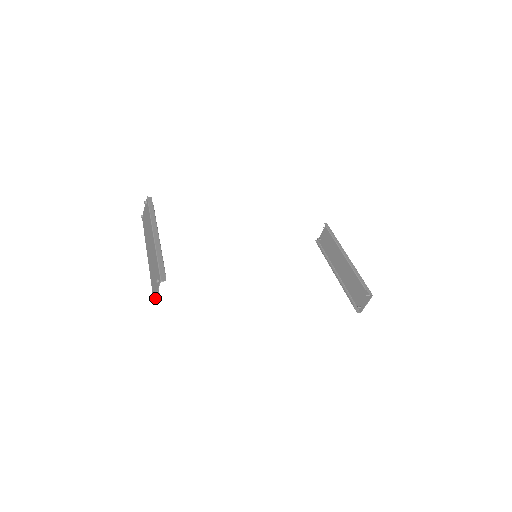
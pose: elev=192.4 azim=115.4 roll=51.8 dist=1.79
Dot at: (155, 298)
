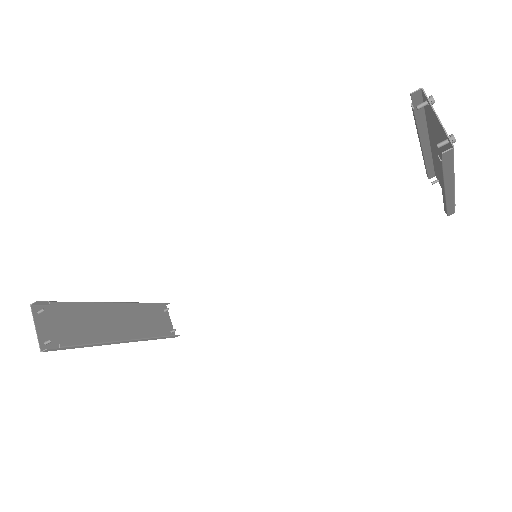
Dot at: (38, 341)
